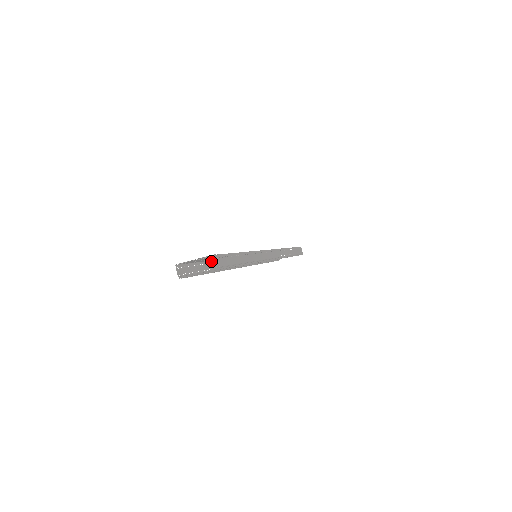
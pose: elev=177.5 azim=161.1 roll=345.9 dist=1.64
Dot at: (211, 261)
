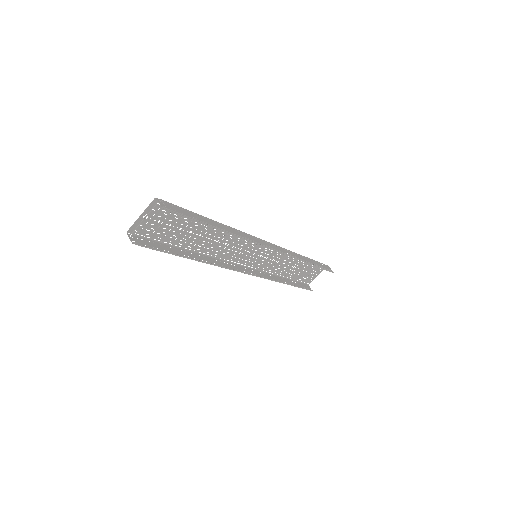
Dot at: (190, 252)
